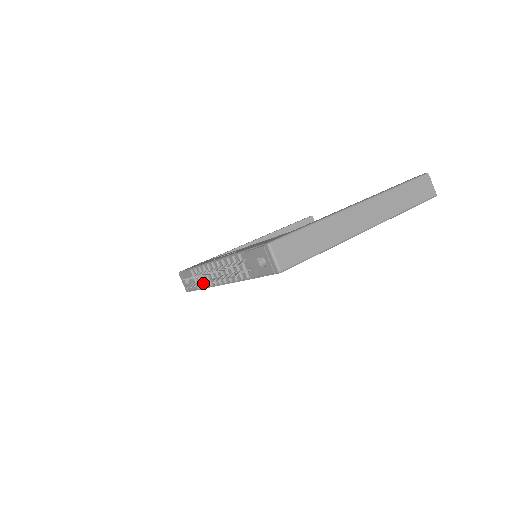
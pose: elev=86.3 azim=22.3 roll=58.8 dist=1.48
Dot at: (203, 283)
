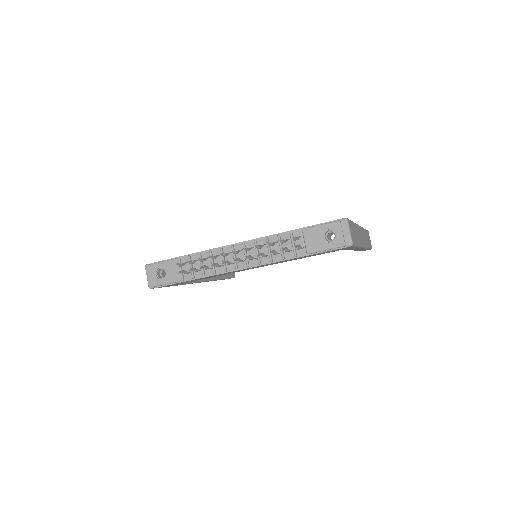
Dot at: (224, 262)
